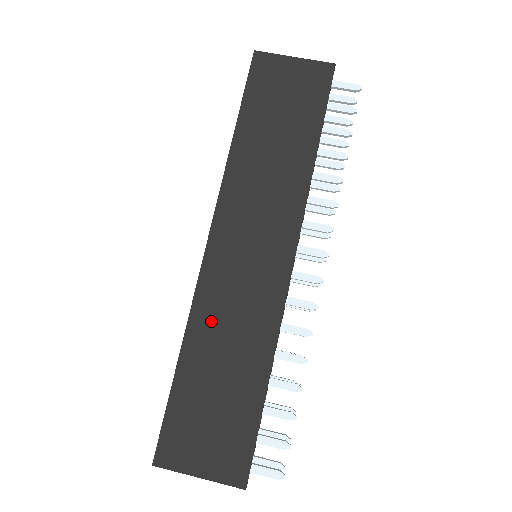
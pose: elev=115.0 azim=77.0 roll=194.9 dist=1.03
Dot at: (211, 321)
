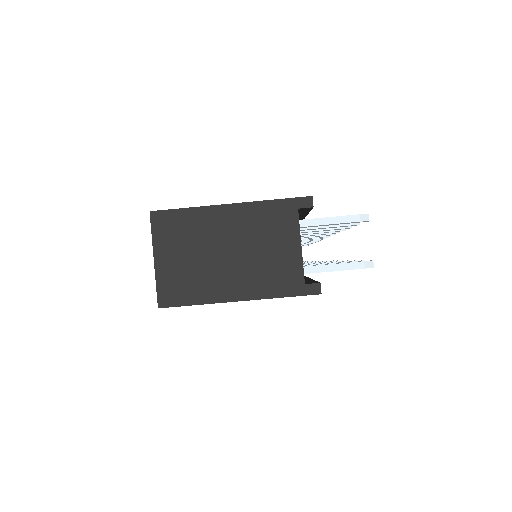
Dot at: occluded
